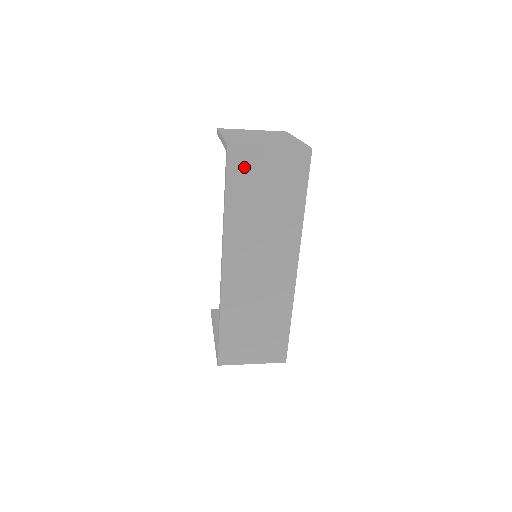
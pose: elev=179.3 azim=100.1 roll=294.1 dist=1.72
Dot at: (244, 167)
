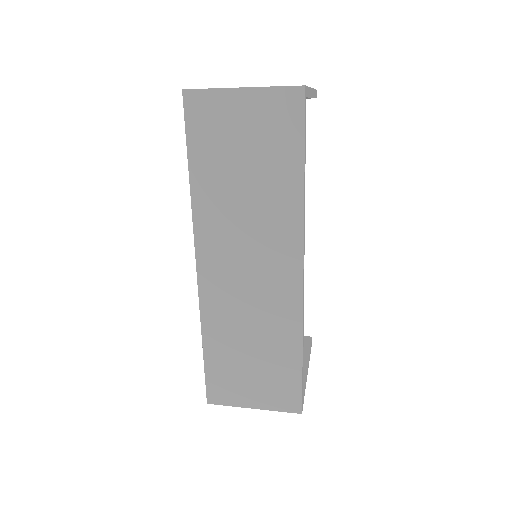
Dot at: (209, 121)
